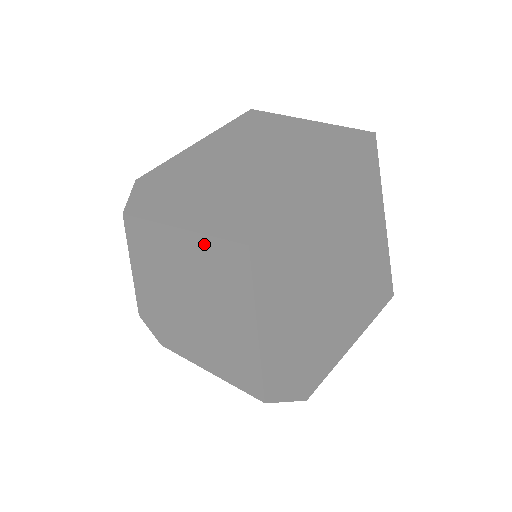
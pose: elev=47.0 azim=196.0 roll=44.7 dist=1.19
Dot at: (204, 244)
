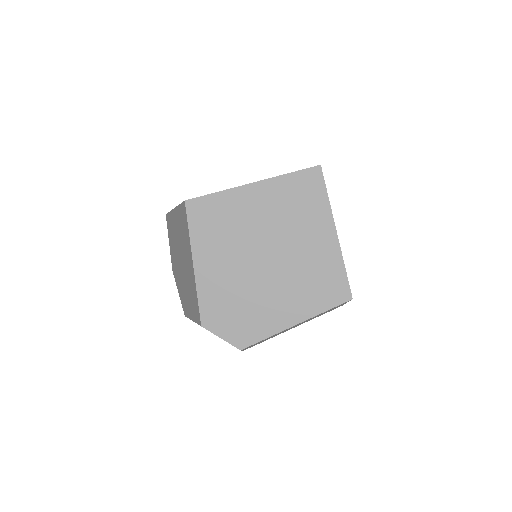
Dot at: occluded
